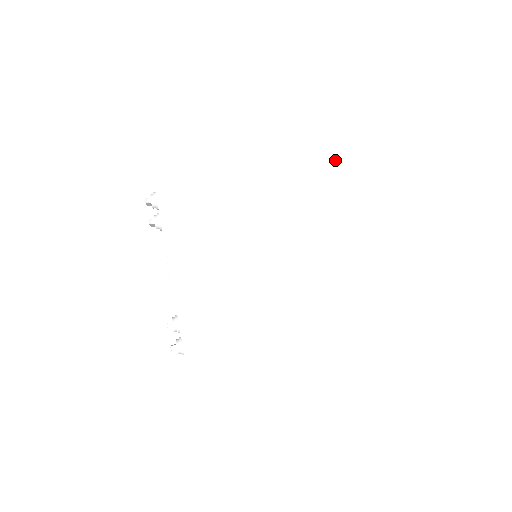
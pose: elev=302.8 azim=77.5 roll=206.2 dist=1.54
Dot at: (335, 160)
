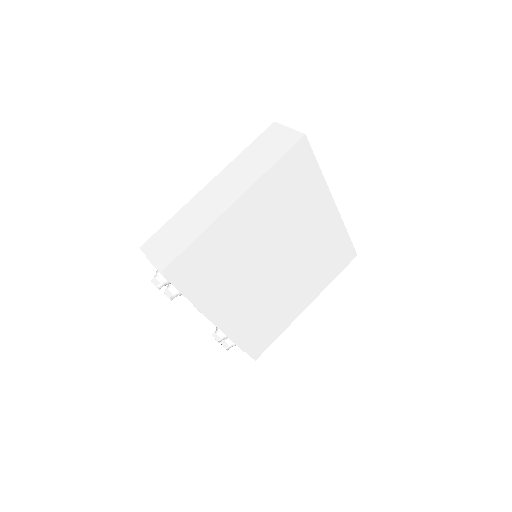
Dot at: (308, 160)
